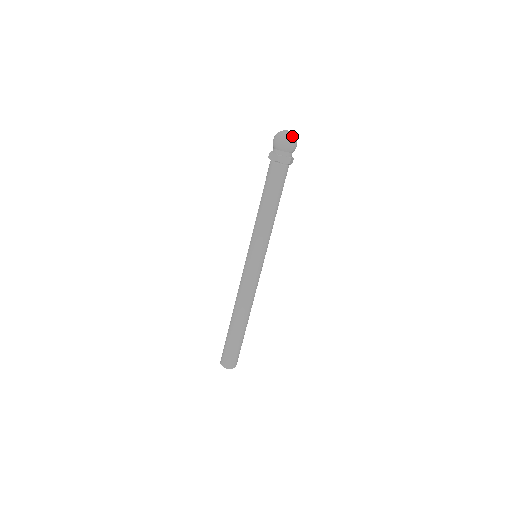
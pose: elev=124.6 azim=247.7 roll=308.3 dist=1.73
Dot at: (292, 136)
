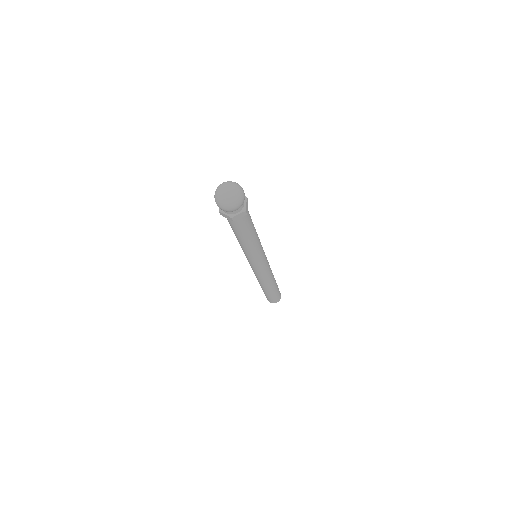
Dot at: (224, 201)
